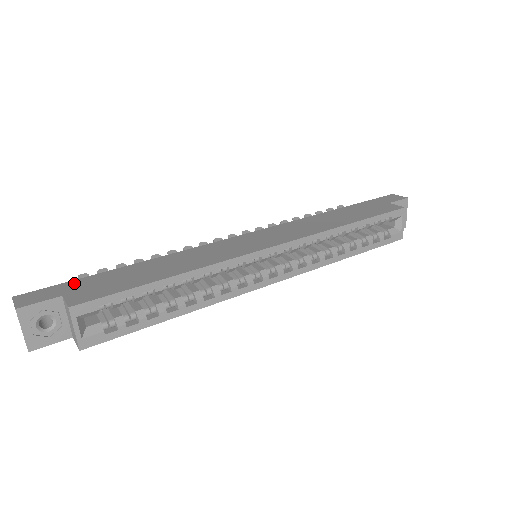
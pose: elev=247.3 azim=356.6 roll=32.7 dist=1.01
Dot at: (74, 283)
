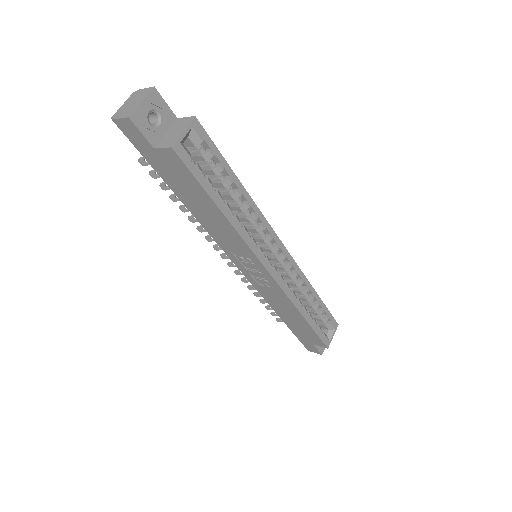
Dot at: occluded
